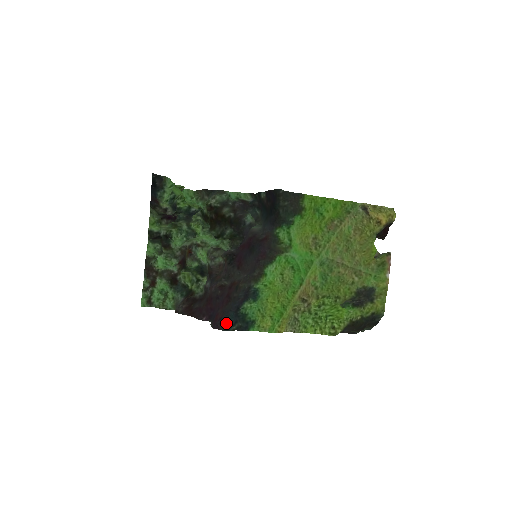
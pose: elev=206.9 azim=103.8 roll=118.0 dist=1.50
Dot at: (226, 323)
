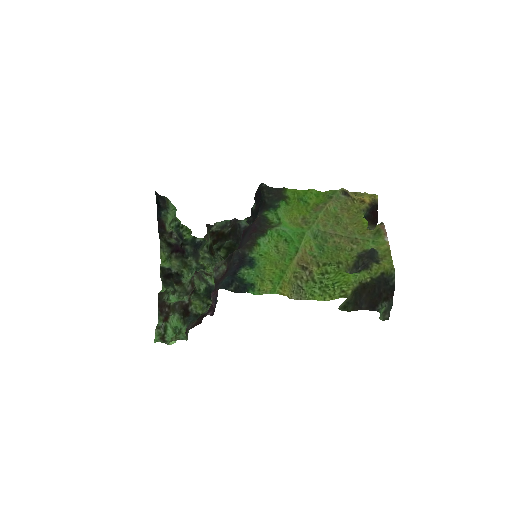
Dot at: (223, 283)
